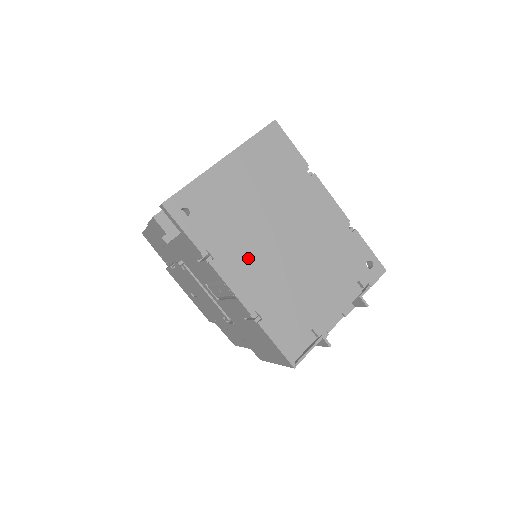
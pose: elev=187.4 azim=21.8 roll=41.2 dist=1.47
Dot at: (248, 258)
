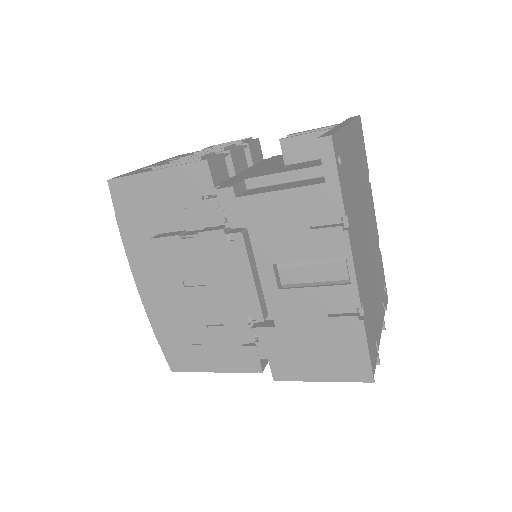
Dot at: (358, 241)
